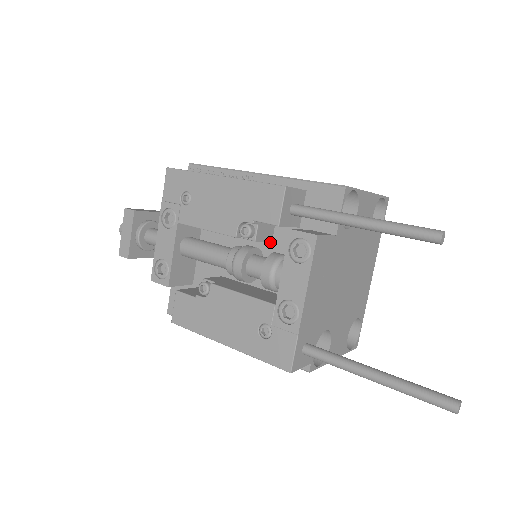
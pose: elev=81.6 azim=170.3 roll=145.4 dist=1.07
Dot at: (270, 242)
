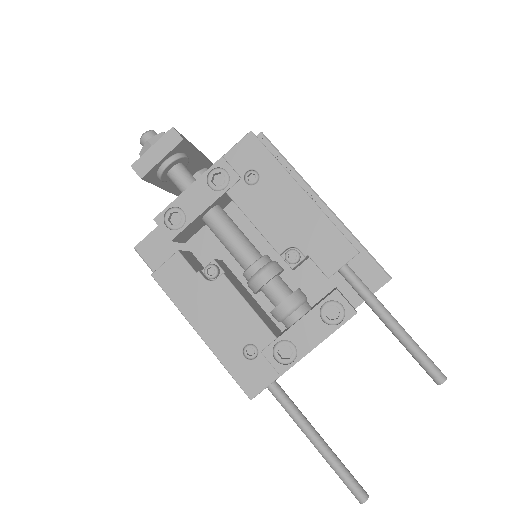
Dot at: occluded
